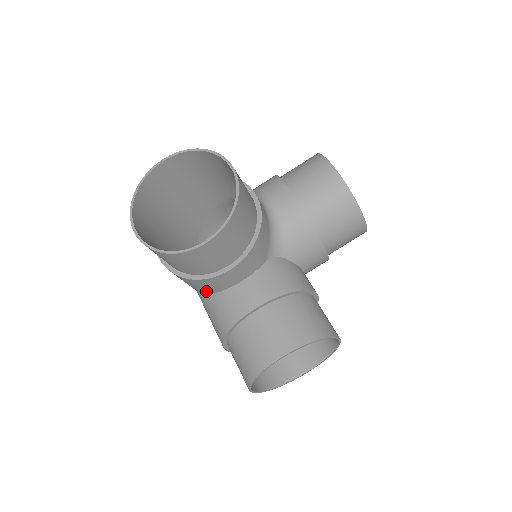
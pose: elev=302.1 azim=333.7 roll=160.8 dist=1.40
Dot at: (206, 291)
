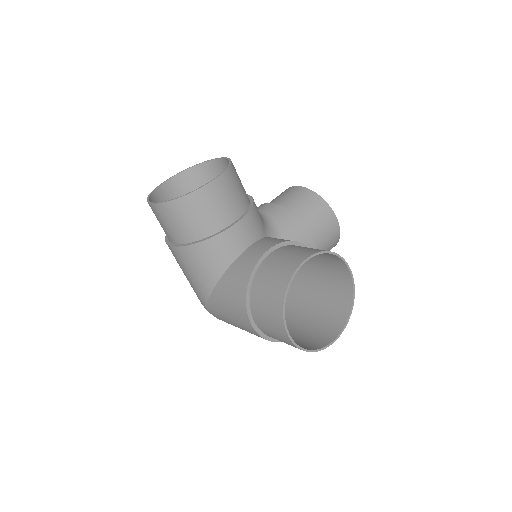
Dot at: (220, 268)
